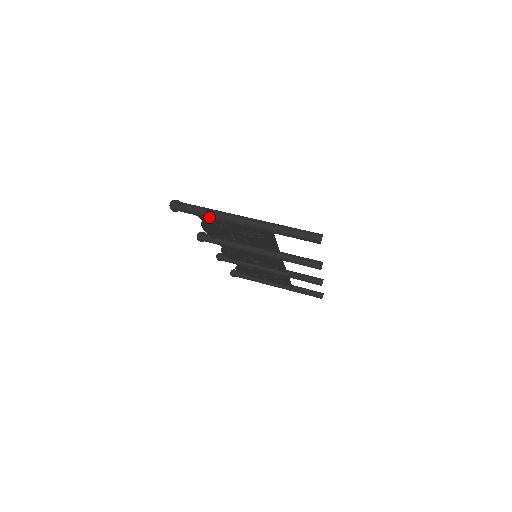
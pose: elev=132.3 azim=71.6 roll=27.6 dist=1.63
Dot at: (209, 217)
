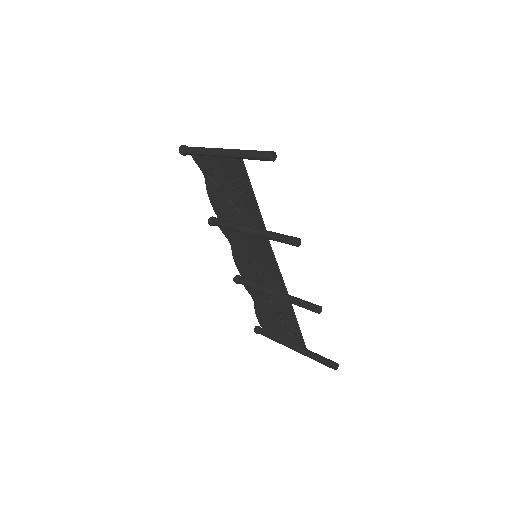
Dot at: (200, 152)
